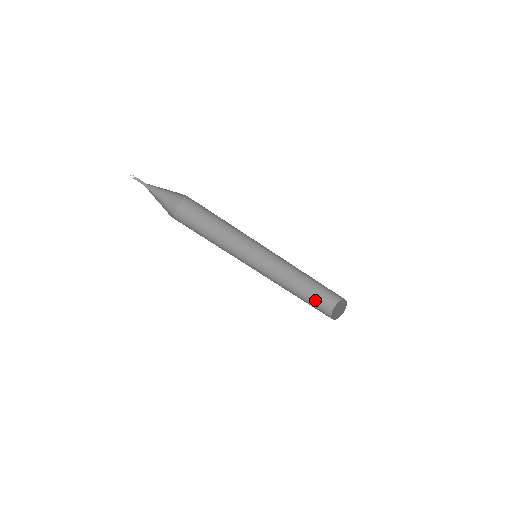
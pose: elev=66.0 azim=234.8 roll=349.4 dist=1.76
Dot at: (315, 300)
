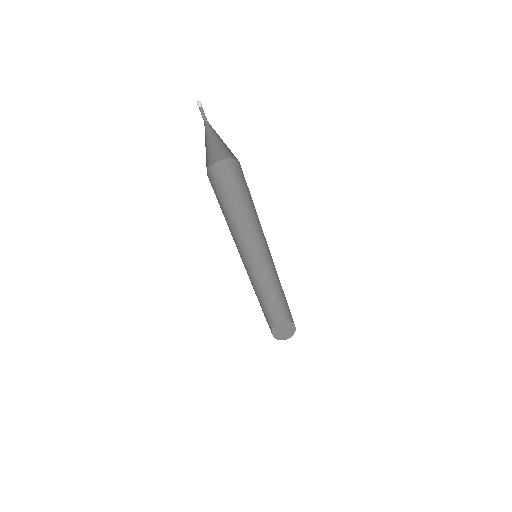
Dot at: (267, 312)
